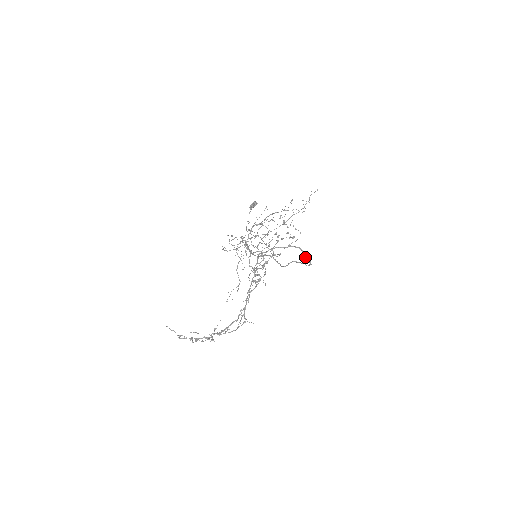
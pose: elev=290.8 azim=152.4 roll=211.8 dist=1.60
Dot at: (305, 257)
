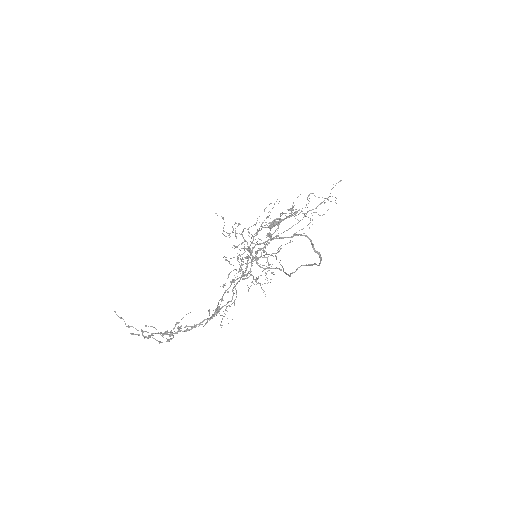
Dot at: (312, 246)
